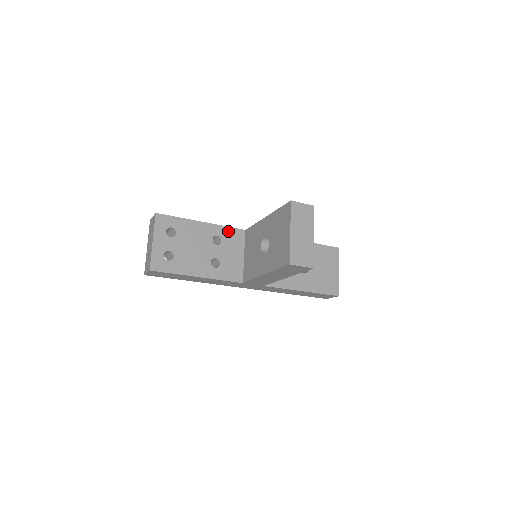
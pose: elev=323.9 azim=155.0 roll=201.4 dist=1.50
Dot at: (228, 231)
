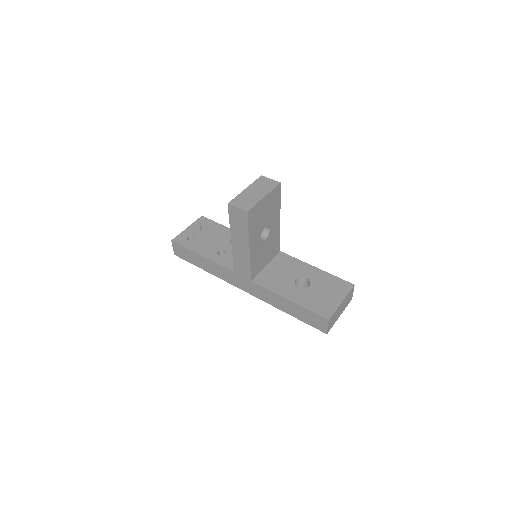
Dot at: occluded
